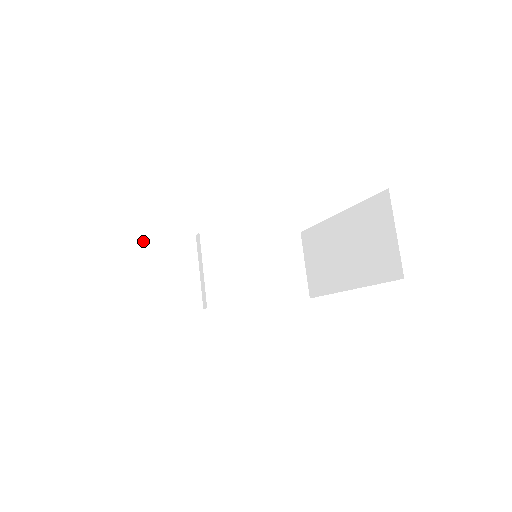
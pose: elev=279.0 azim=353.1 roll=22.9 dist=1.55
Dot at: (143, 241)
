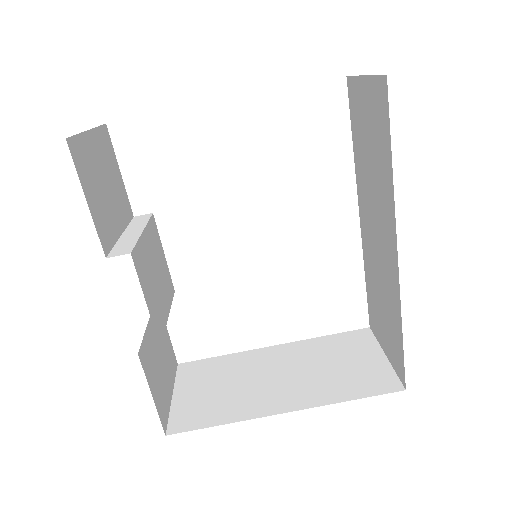
Dot at: (109, 138)
